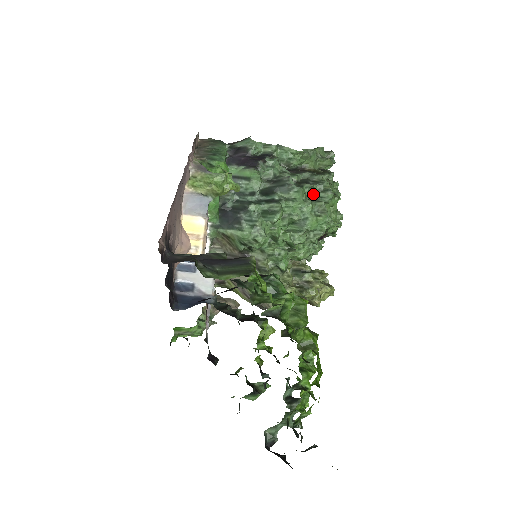
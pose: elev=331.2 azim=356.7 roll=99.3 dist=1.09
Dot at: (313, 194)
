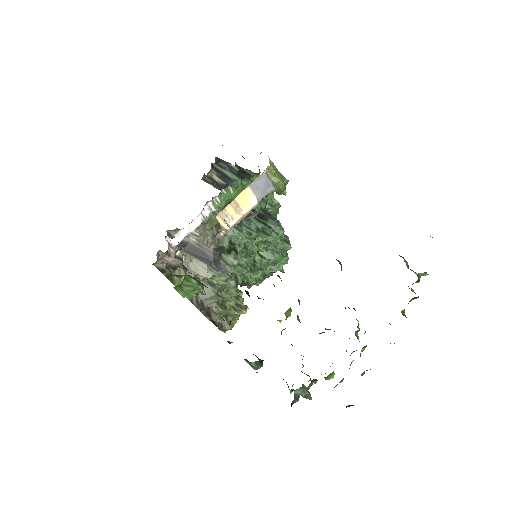
Dot at: occluded
